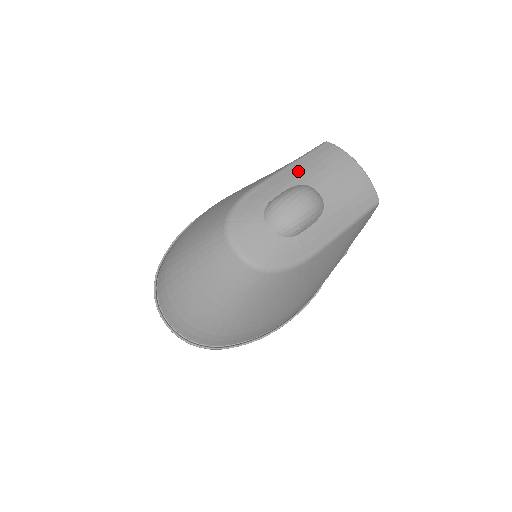
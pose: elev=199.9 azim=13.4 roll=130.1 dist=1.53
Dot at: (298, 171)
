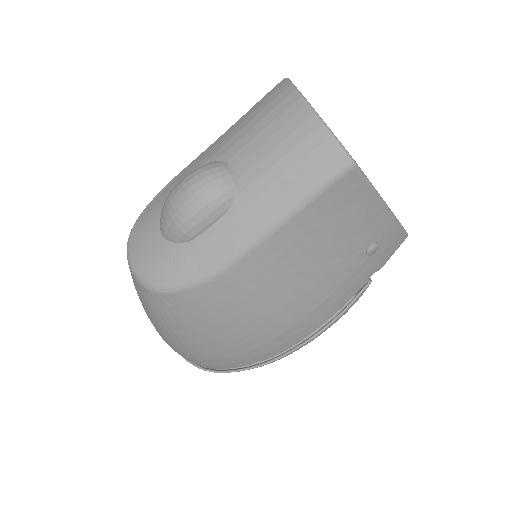
Dot at: (224, 140)
